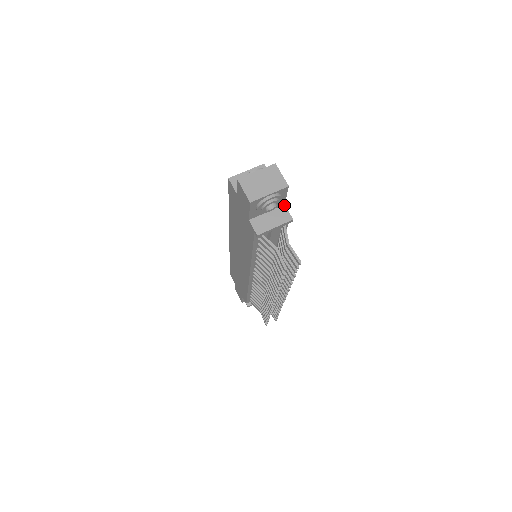
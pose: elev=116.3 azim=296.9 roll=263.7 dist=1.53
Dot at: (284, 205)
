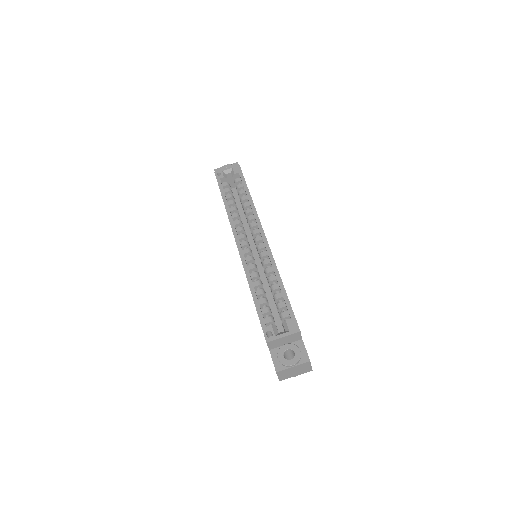
Dot at: occluded
